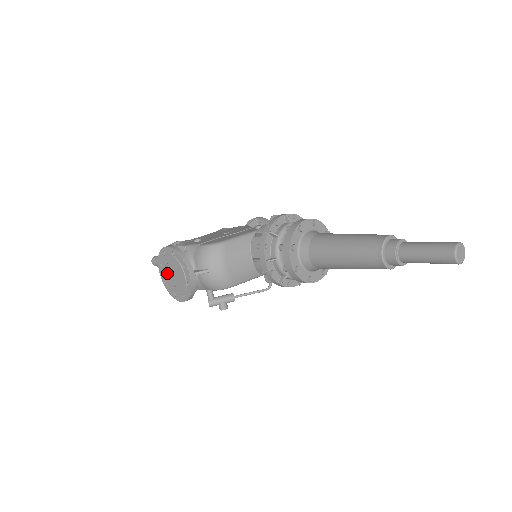
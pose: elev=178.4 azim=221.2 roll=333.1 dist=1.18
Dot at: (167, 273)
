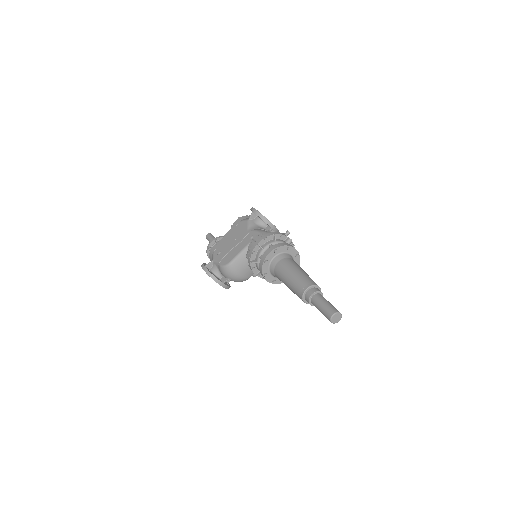
Dot at: occluded
